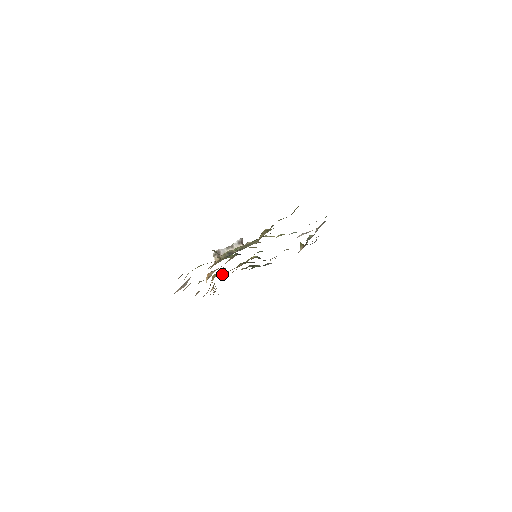
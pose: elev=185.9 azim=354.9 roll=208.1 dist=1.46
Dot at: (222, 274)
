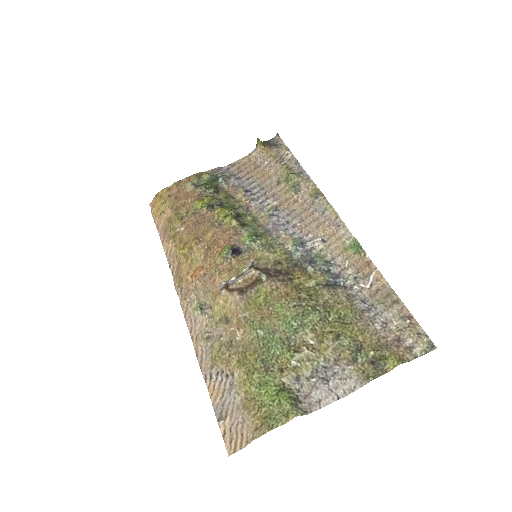
Dot at: (179, 219)
